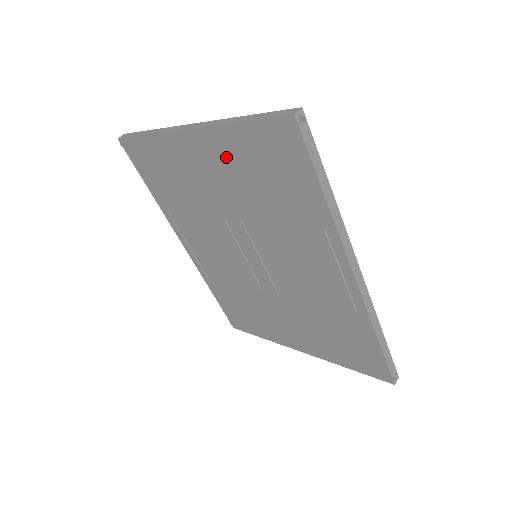
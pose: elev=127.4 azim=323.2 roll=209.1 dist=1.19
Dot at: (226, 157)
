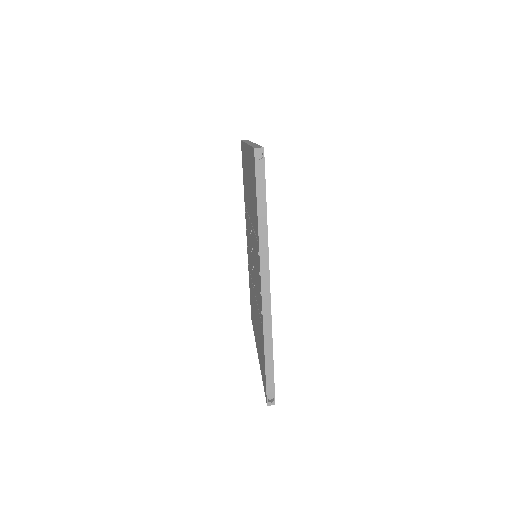
Dot at: (249, 169)
